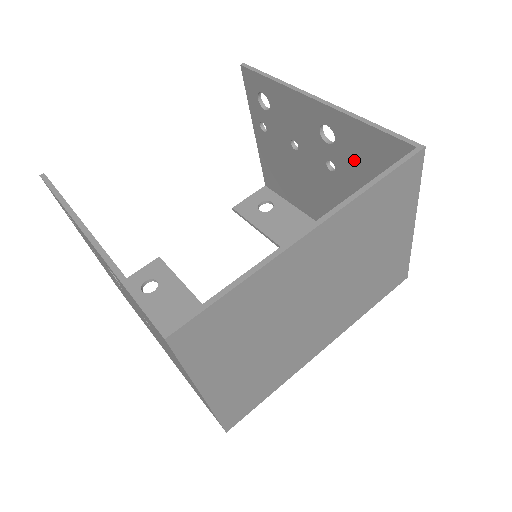
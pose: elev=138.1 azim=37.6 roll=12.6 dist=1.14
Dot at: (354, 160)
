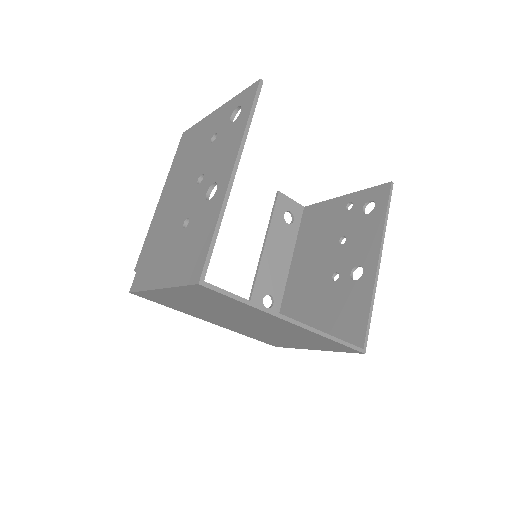
Dot at: (344, 298)
